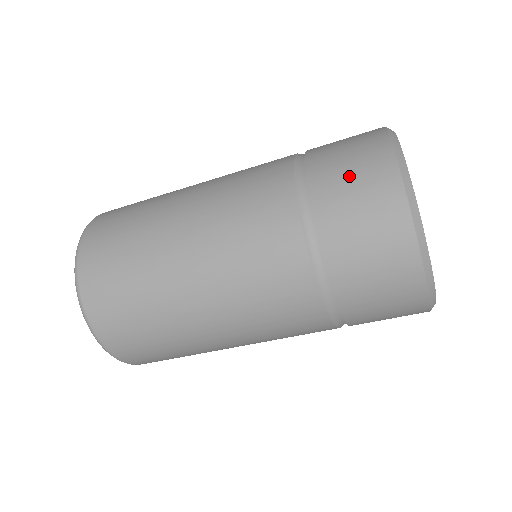
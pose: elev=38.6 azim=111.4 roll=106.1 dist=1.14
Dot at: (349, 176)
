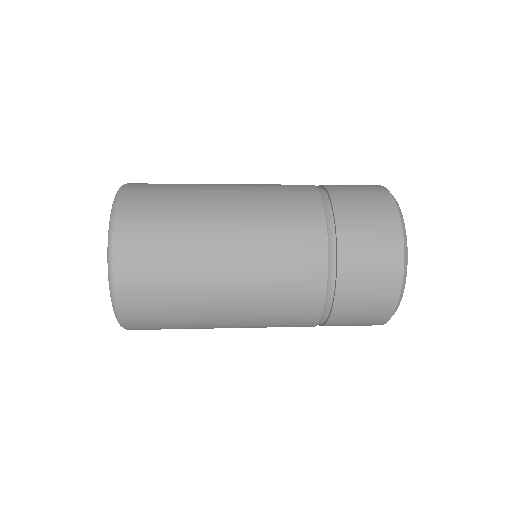
Dot at: (370, 264)
